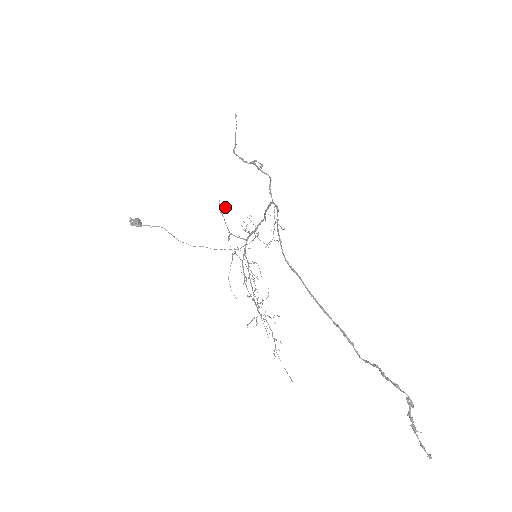
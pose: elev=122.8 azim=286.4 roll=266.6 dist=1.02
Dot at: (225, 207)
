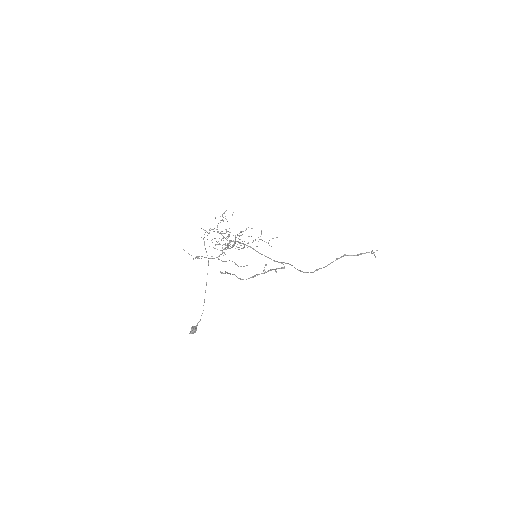
Dot at: occluded
